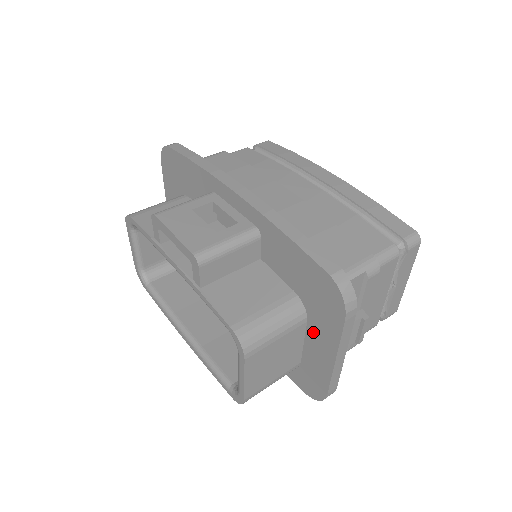
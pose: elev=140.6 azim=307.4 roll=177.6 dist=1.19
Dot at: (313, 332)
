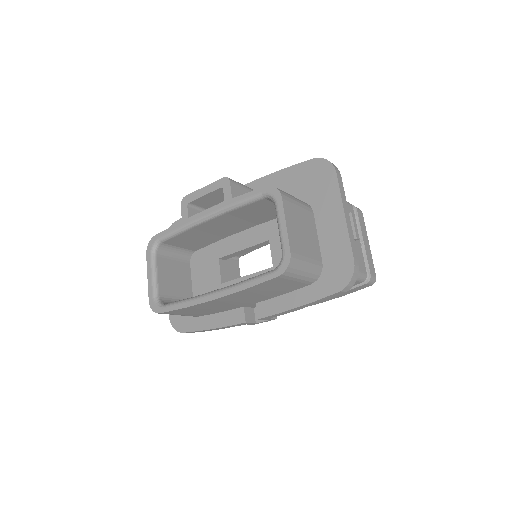
Dot at: (321, 215)
